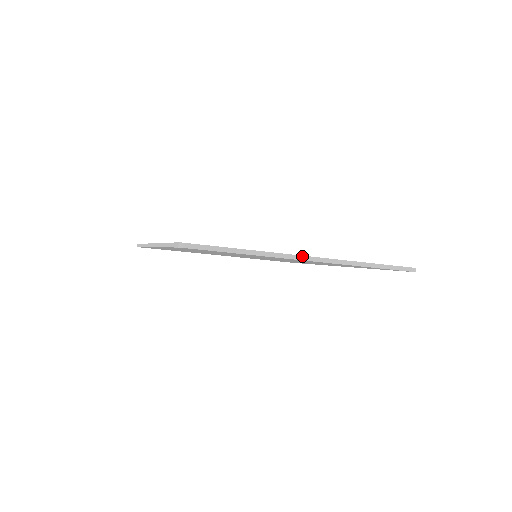
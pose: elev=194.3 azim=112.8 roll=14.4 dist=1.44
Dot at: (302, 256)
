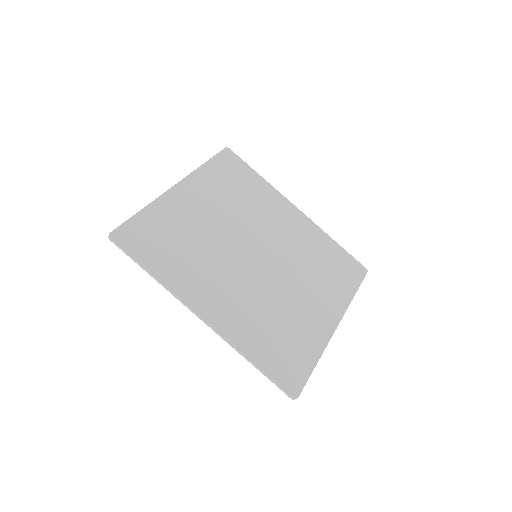
Dot at: occluded
